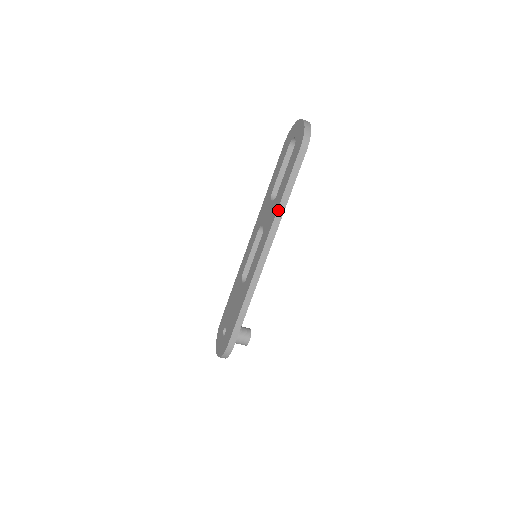
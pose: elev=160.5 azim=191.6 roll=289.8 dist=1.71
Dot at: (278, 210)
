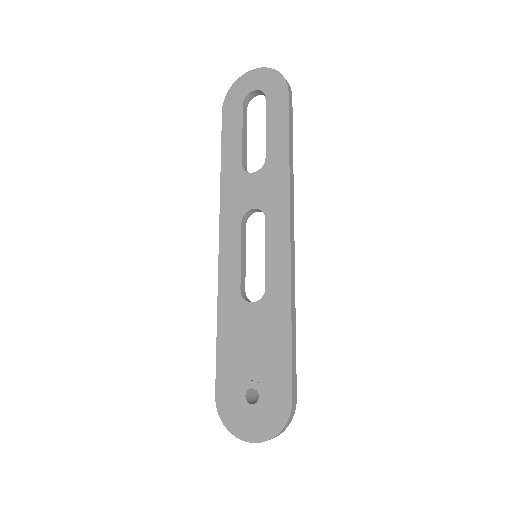
Dot at: (290, 170)
